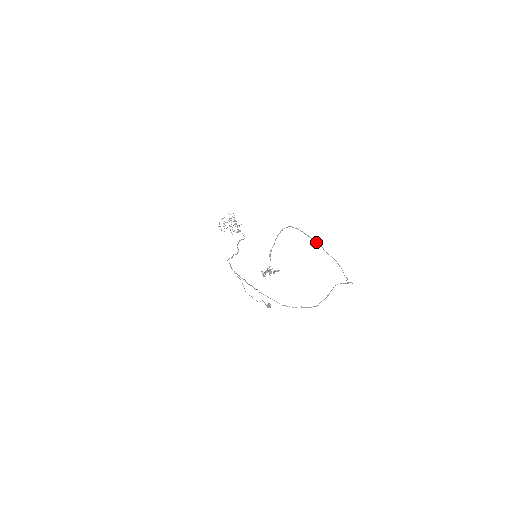
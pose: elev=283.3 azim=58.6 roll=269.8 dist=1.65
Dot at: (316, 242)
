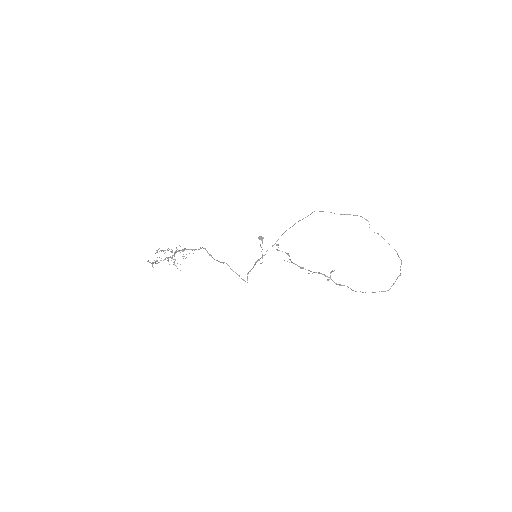
Dot at: occluded
